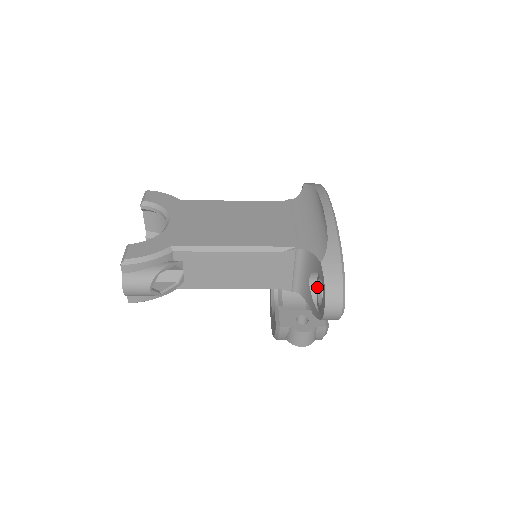
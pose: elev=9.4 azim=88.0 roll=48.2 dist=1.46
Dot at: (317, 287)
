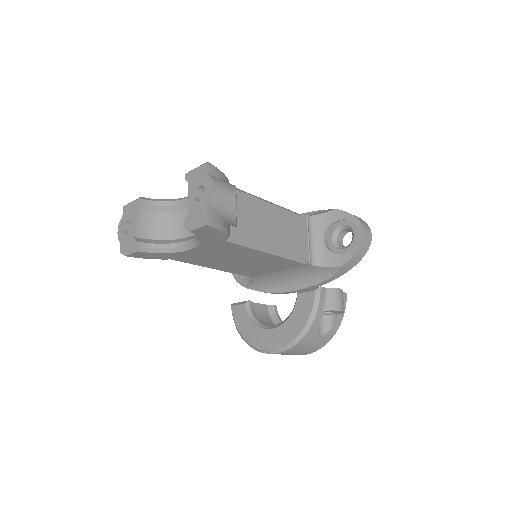
Dot at: (333, 245)
